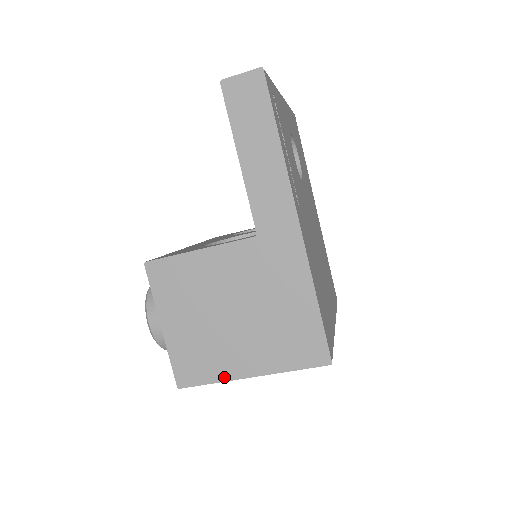
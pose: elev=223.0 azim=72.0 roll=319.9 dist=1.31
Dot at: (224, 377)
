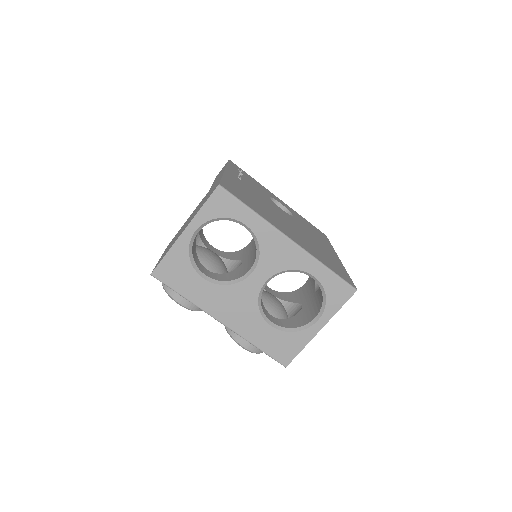
Dot at: (172, 246)
